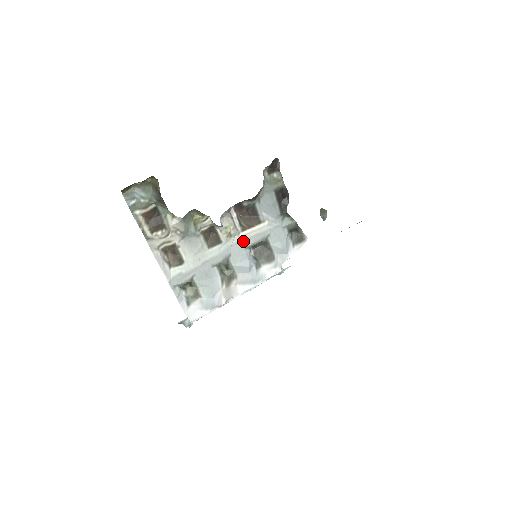
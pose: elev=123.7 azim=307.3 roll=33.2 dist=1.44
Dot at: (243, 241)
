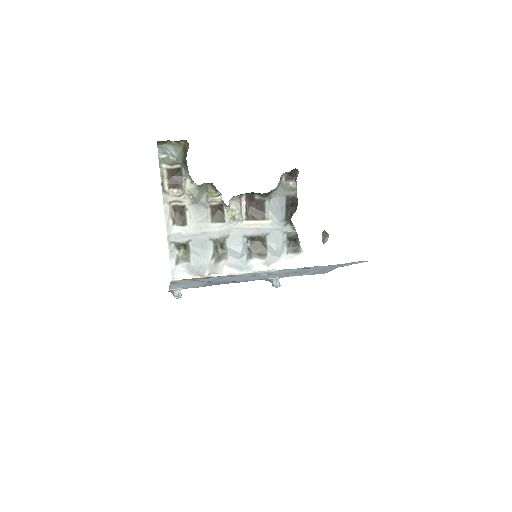
Dot at: (244, 229)
